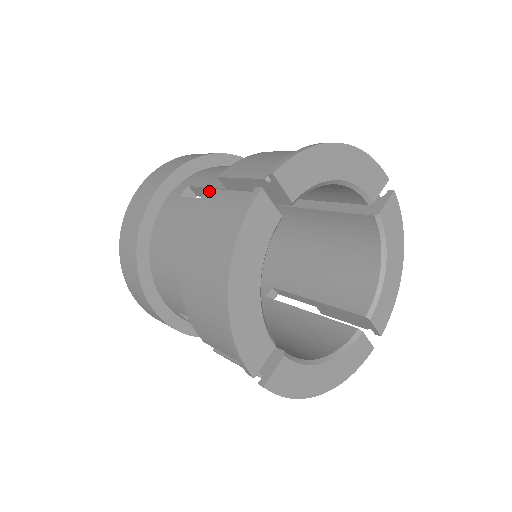
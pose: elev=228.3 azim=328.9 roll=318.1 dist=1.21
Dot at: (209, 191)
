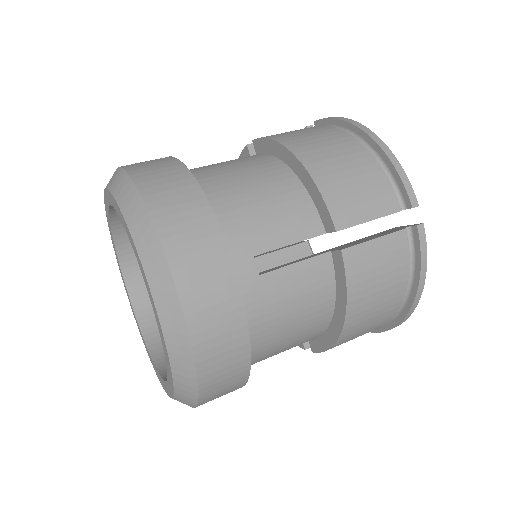
Dot at: (349, 251)
